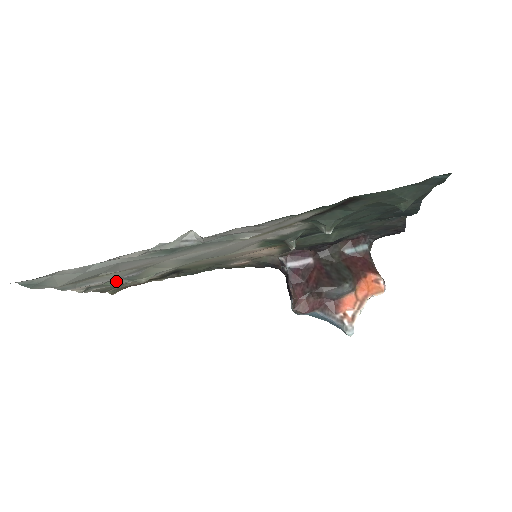
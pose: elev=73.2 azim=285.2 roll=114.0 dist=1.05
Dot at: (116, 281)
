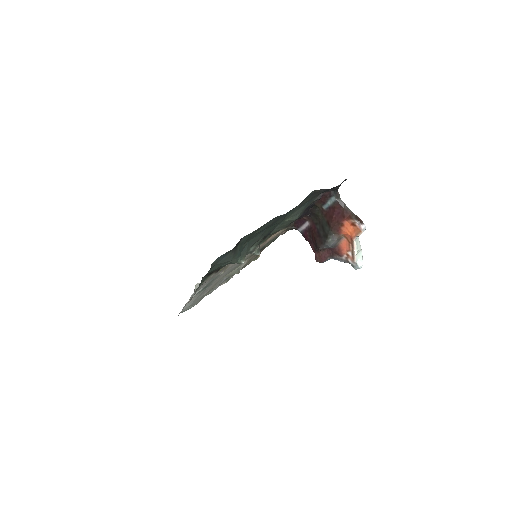
Dot at: occluded
